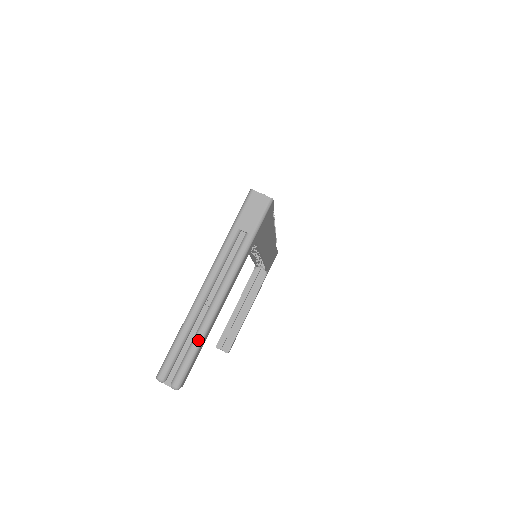
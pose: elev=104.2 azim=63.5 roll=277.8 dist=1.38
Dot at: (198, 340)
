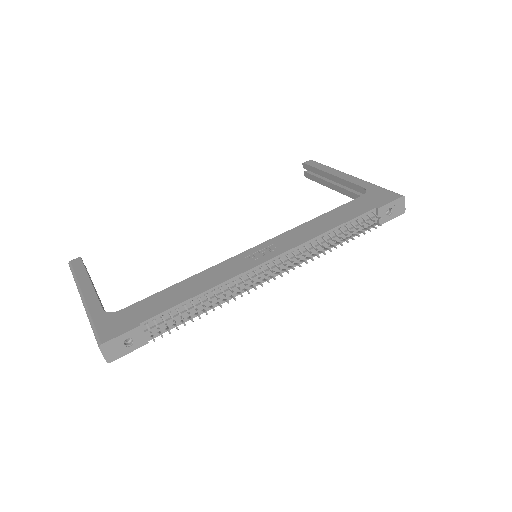
Dot at: occluded
